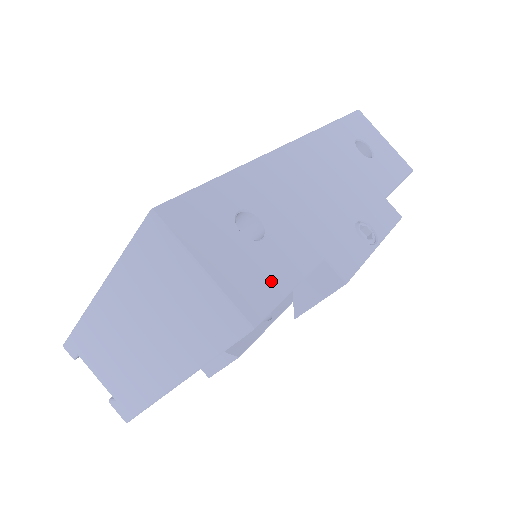
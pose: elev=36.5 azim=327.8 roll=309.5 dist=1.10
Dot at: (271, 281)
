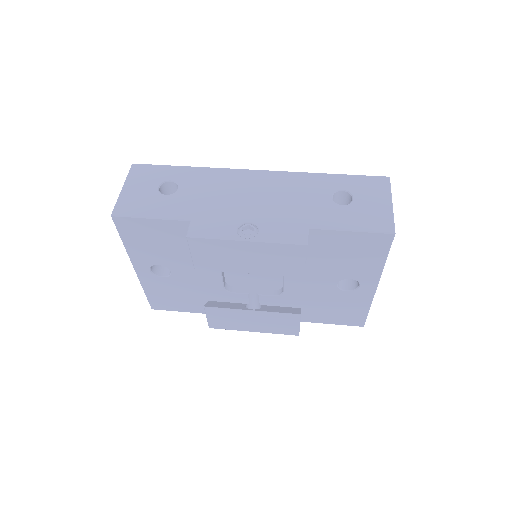
Dot at: (144, 208)
